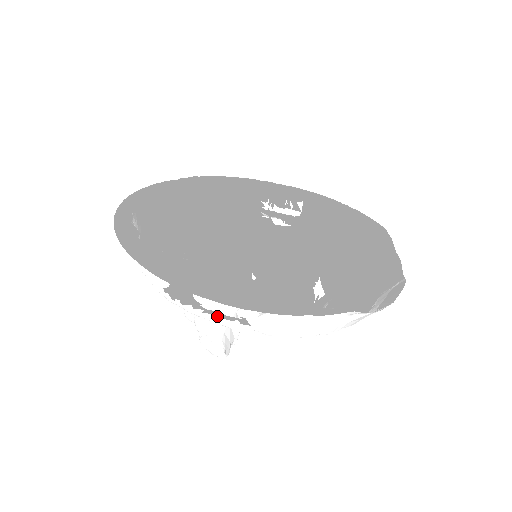
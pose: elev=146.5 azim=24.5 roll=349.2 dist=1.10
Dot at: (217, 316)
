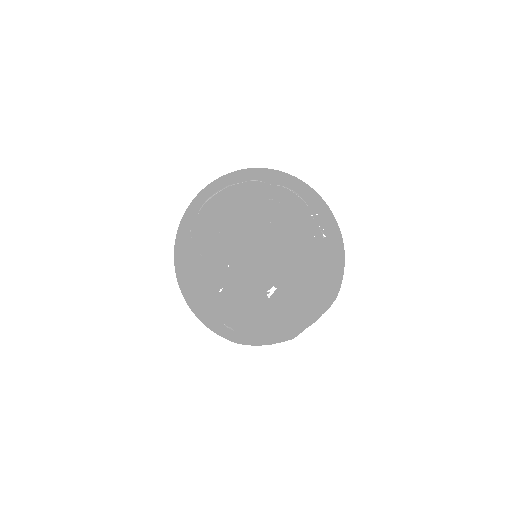
Dot at: occluded
